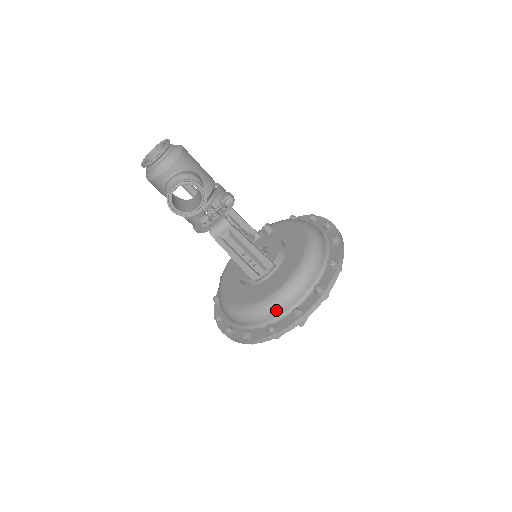
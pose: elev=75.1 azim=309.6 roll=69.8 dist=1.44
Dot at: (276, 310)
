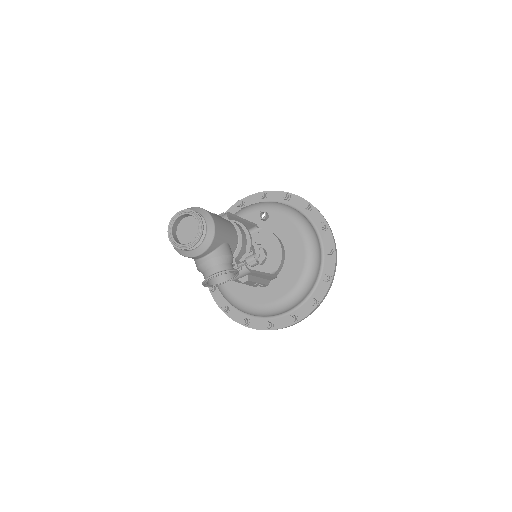
Dot at: (275, 314)
